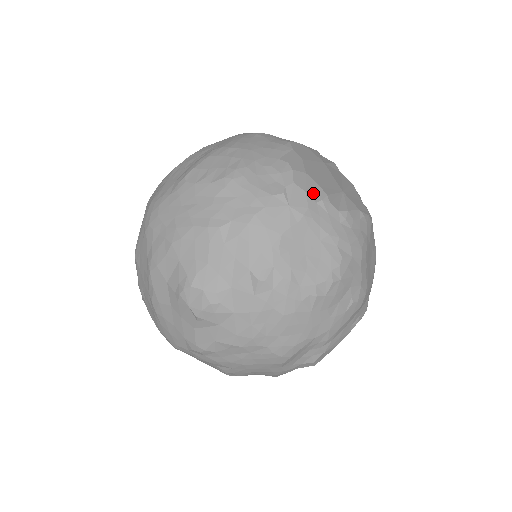
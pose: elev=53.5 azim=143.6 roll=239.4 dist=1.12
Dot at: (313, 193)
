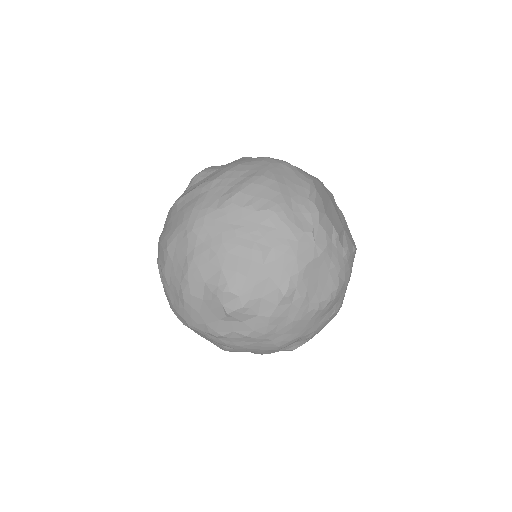
Dot at: (330, 233)
